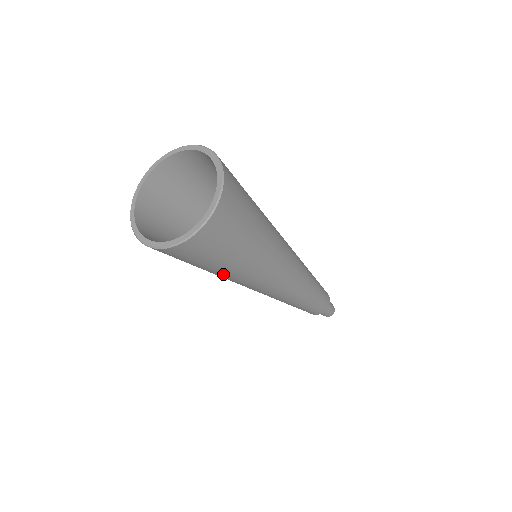
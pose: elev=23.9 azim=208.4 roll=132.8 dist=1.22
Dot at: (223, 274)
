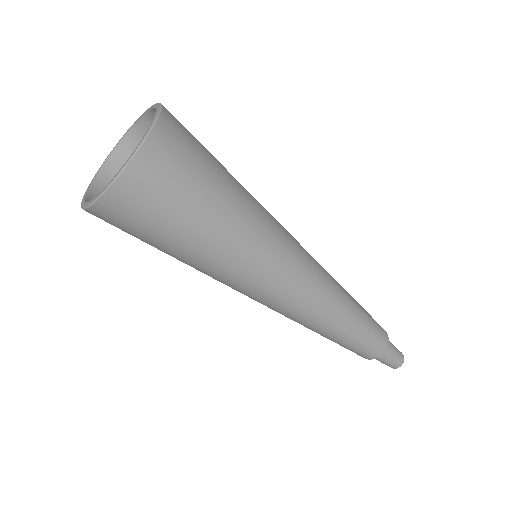
Dot at: (210, 248)
